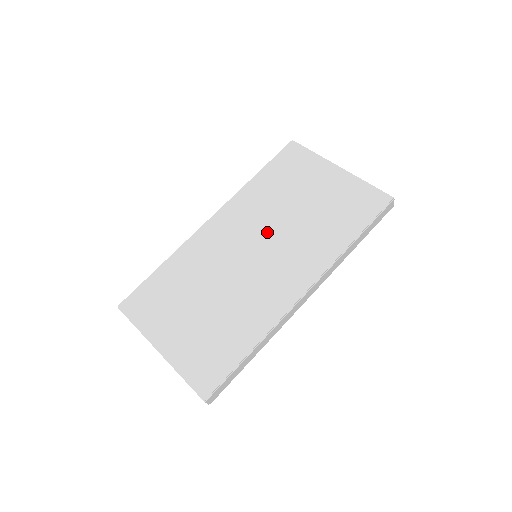
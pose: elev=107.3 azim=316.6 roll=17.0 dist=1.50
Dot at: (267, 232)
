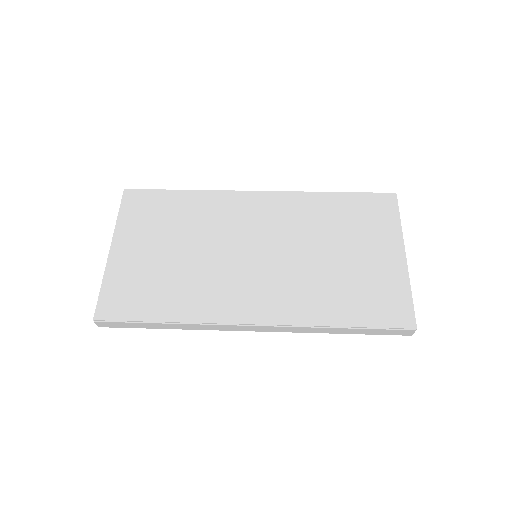
Dot at: (284, 246)
